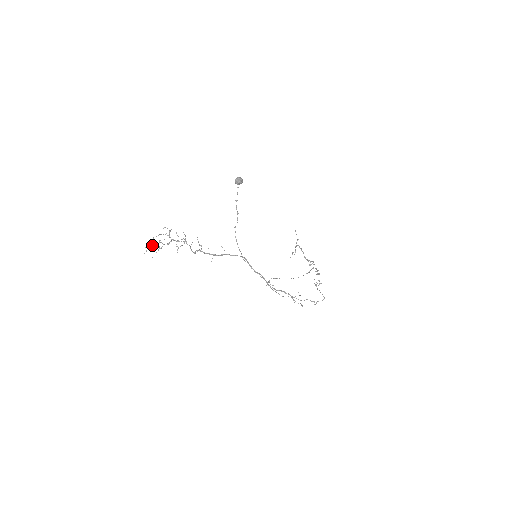
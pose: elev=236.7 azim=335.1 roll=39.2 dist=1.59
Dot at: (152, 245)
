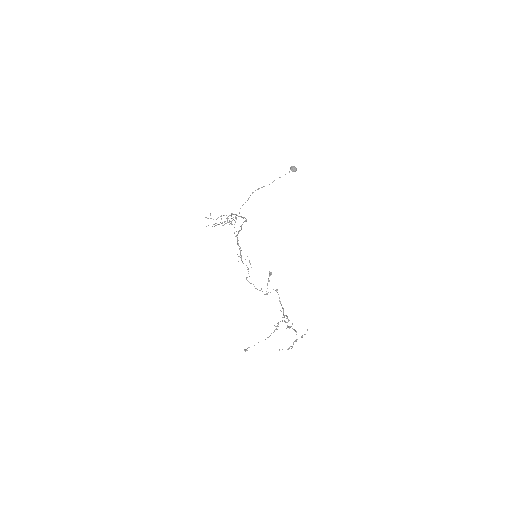
Dot at: occluded
